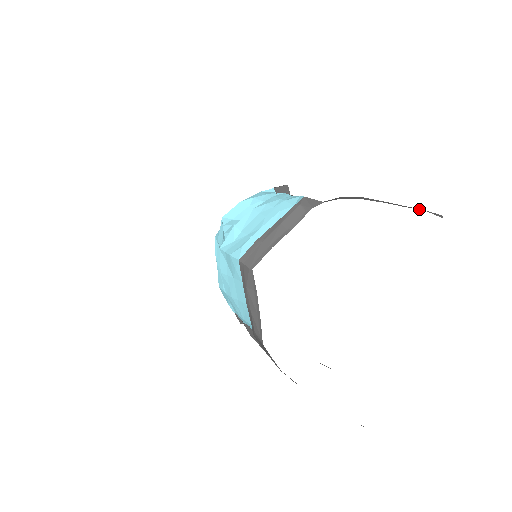
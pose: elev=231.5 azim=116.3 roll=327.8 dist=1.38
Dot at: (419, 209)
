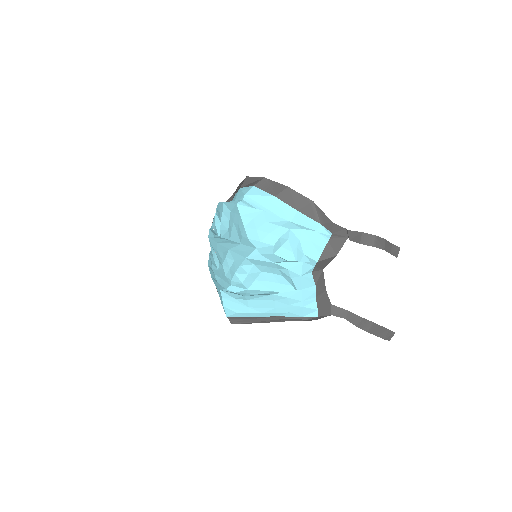
Dot at: (383, 337)
